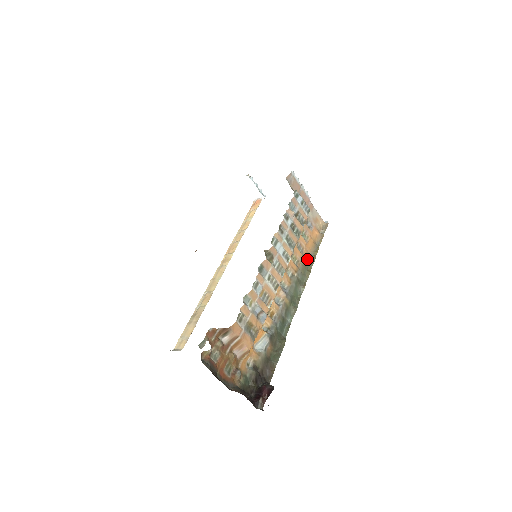
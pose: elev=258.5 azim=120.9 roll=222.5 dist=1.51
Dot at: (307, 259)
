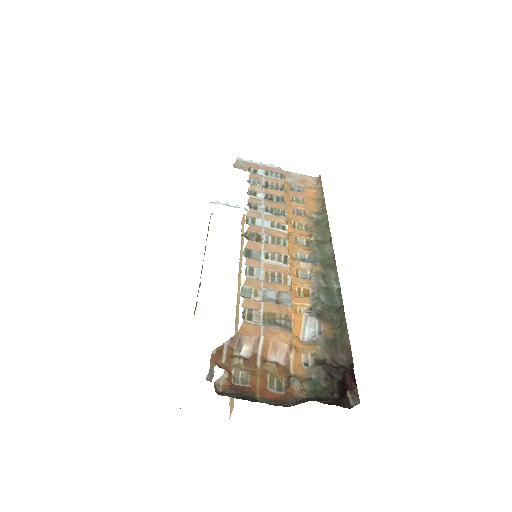
Dot at: (317, 218)
